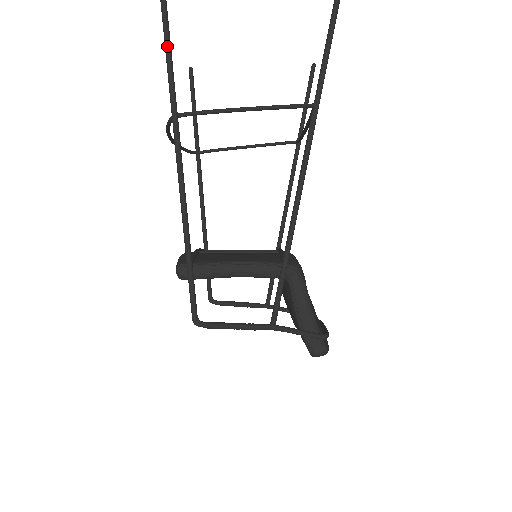
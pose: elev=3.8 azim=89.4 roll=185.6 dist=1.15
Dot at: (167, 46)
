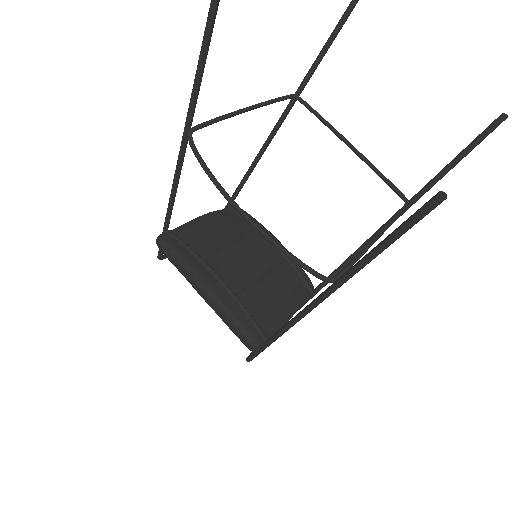
Dot at: occluded
